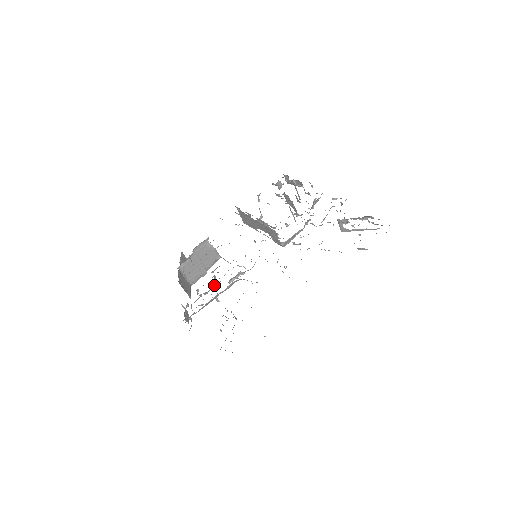
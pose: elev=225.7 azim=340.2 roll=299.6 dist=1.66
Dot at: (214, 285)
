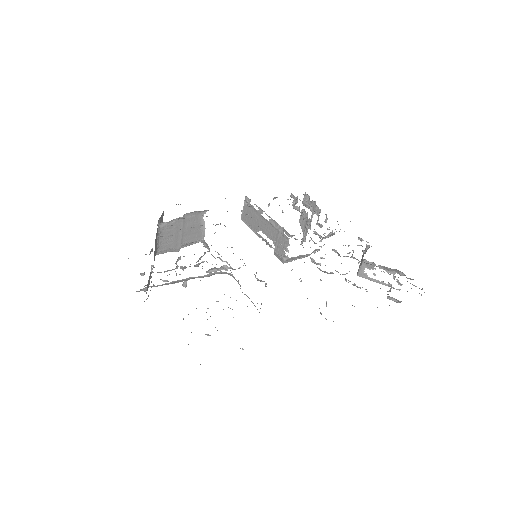
Dot at: (200, 263)
